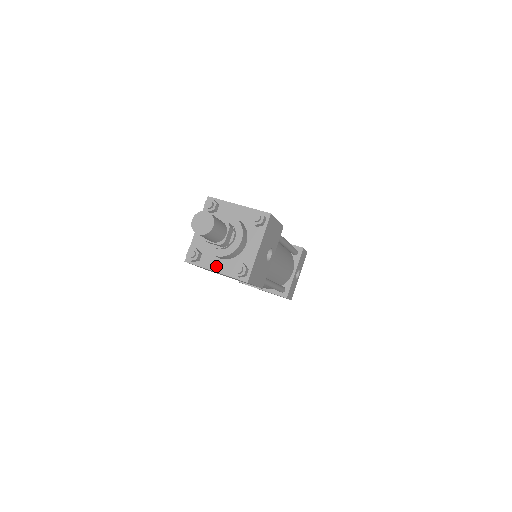
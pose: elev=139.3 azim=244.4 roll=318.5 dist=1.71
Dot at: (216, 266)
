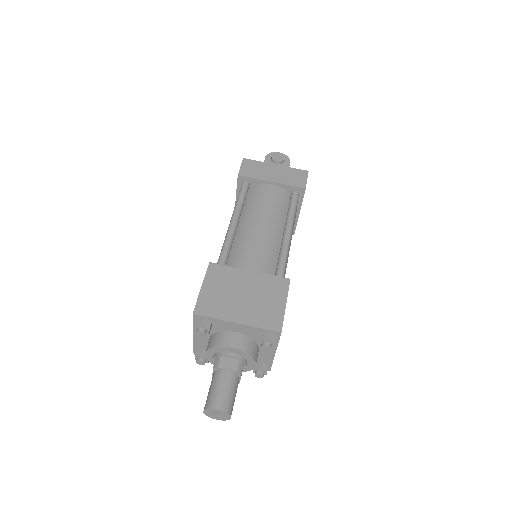
Dot at: occluded
